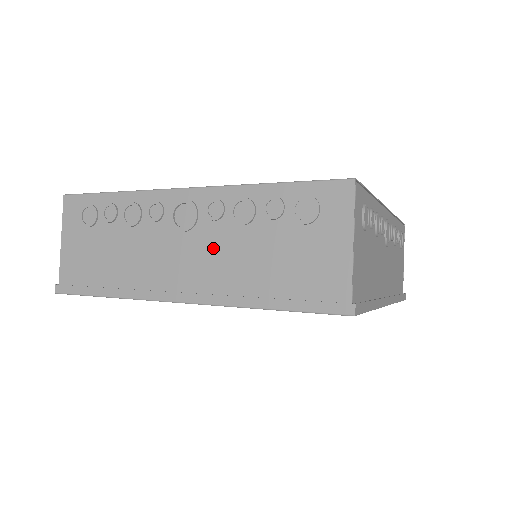
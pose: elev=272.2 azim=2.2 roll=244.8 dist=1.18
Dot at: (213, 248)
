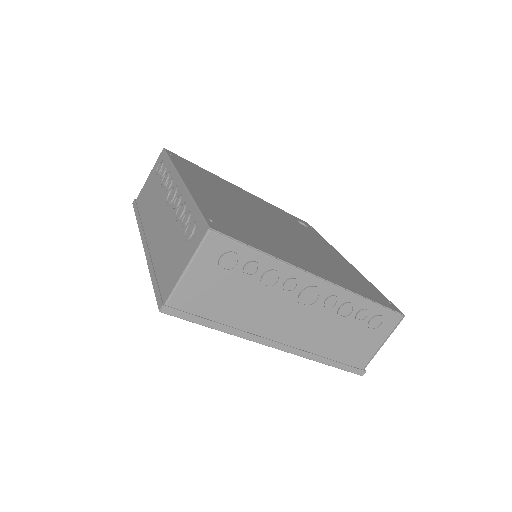
Dot at: (165, 224)
